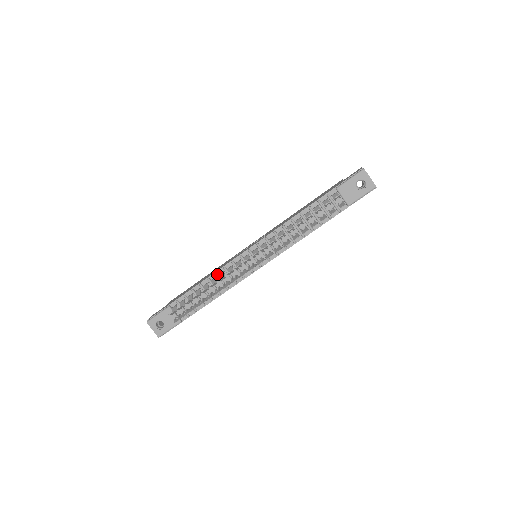
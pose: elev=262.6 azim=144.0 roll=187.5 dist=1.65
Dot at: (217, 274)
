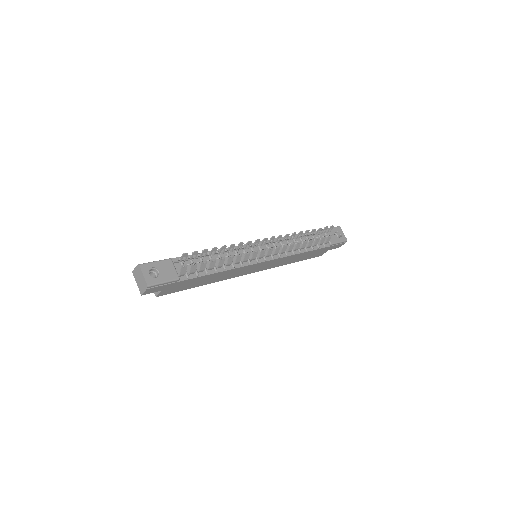
Dot at: (227, 249)
